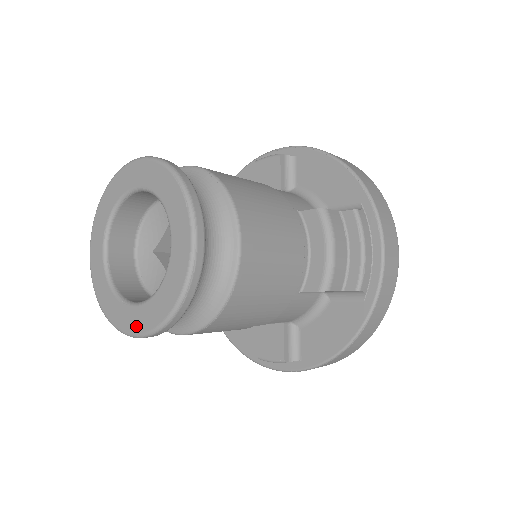
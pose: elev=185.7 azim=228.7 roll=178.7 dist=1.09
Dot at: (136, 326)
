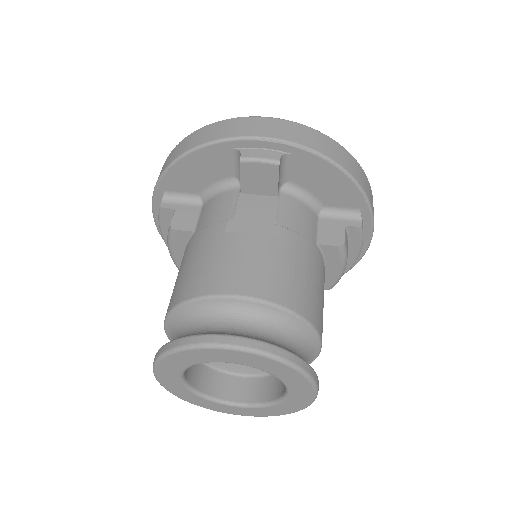
Dot at: (240, 413)
